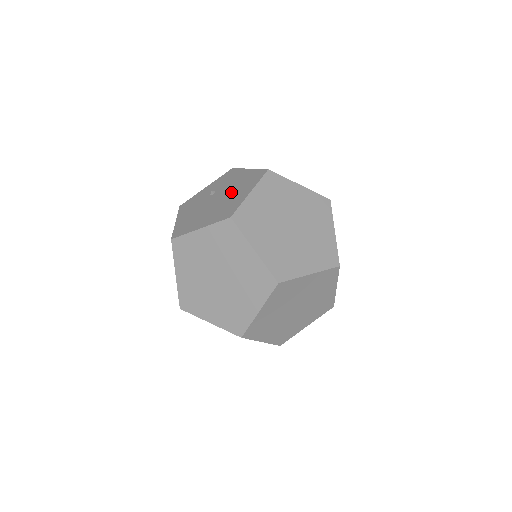
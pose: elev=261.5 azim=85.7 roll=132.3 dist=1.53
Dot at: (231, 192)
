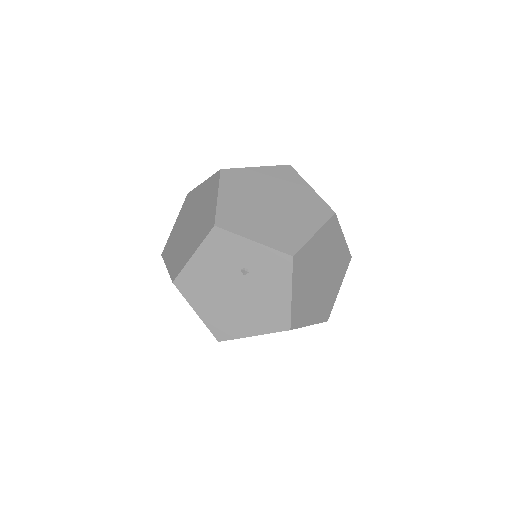
Dot at: (250, 306)
